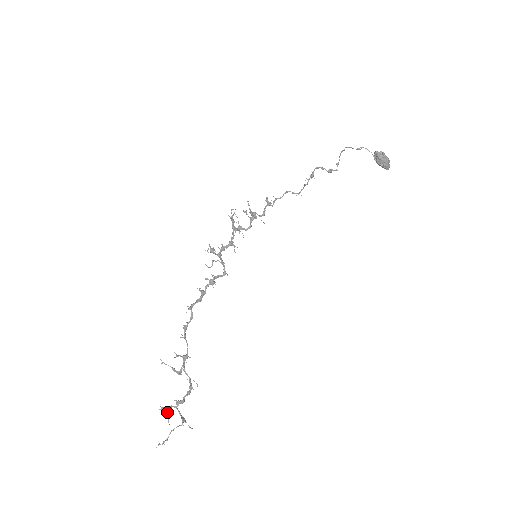
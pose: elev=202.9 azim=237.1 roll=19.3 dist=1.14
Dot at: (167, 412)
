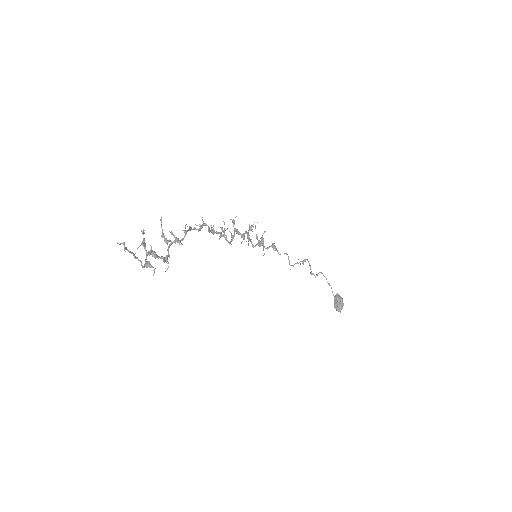
Dot at: (143, 242)
